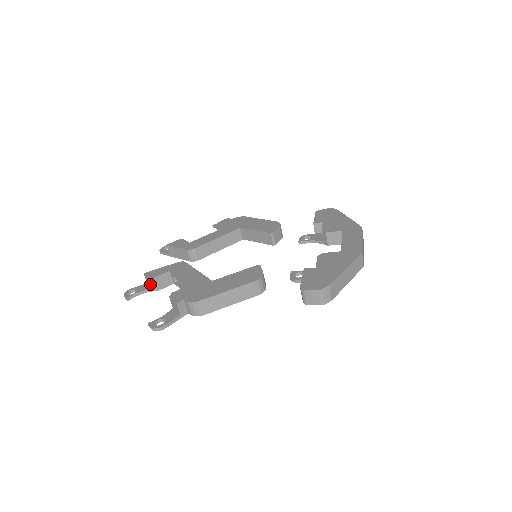
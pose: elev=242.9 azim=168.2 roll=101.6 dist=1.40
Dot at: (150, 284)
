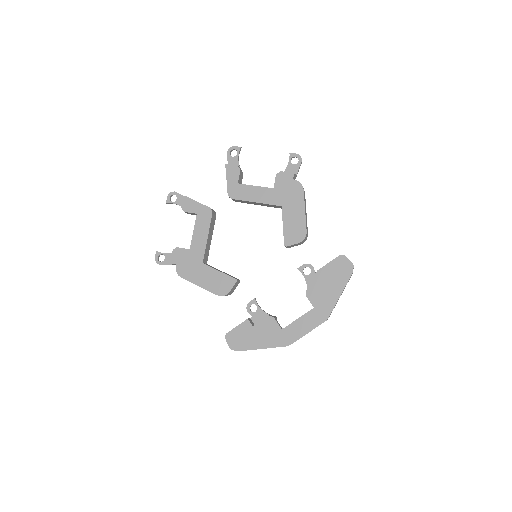
Dot at: occluded
